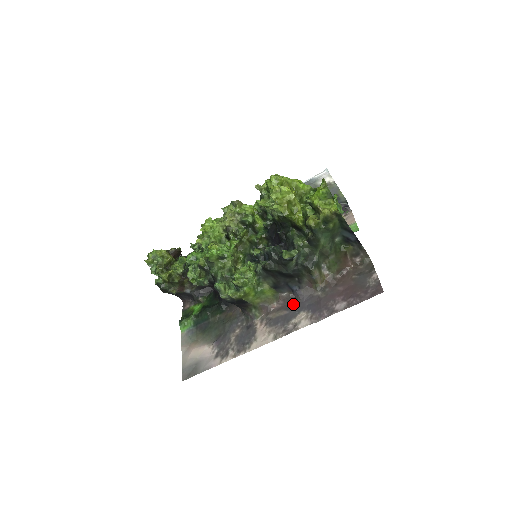
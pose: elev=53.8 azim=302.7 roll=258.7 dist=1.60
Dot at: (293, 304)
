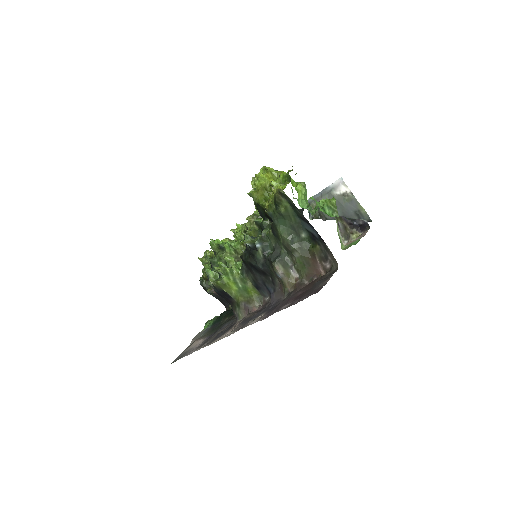
Dot at: (265, 307)
